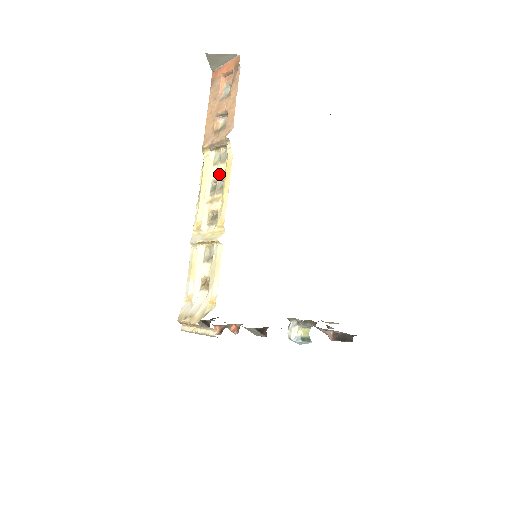
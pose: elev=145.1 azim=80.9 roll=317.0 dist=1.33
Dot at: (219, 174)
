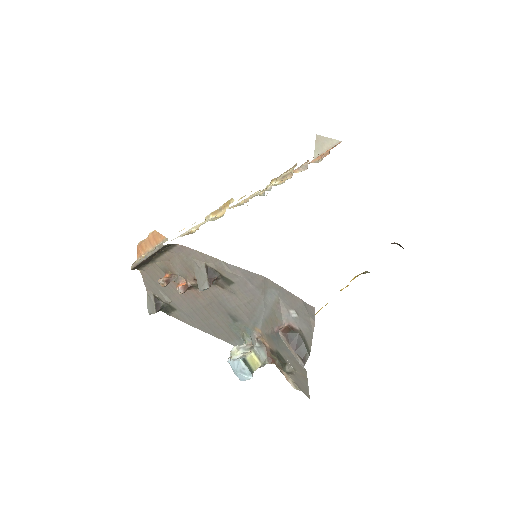
Dot at: occluded
